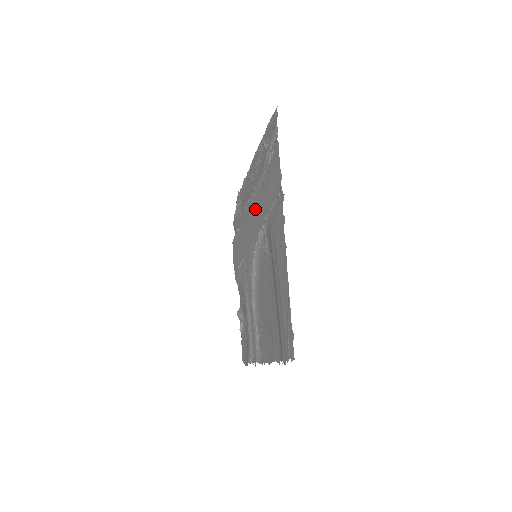
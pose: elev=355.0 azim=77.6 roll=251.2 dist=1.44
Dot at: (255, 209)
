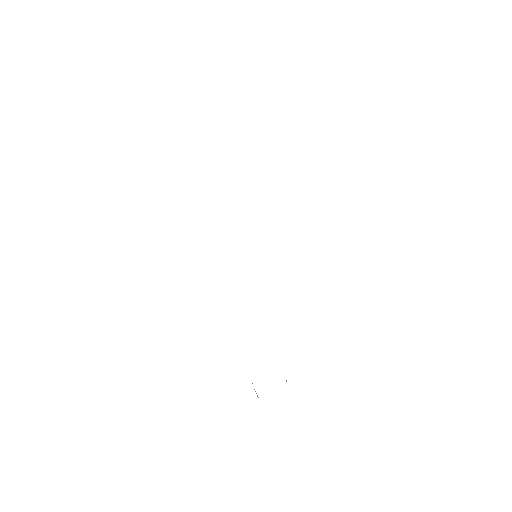
Dot at: occluded
